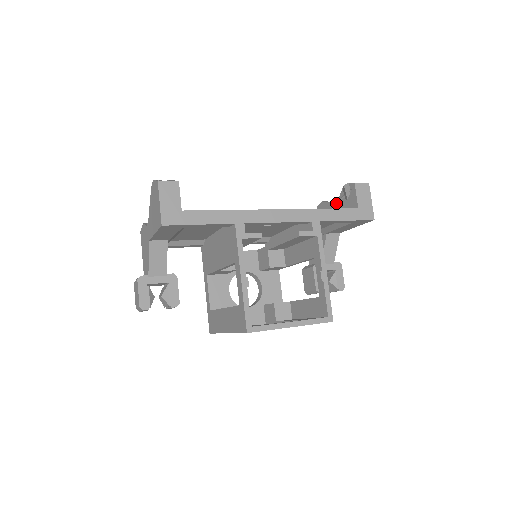
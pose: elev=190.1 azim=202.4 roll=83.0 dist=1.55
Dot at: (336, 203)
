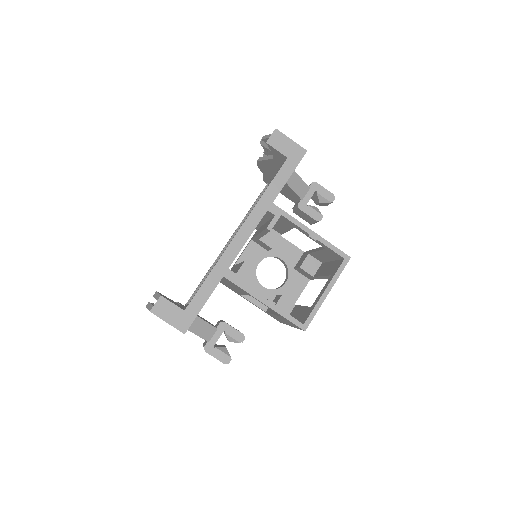
Dot at: (268, 160)
